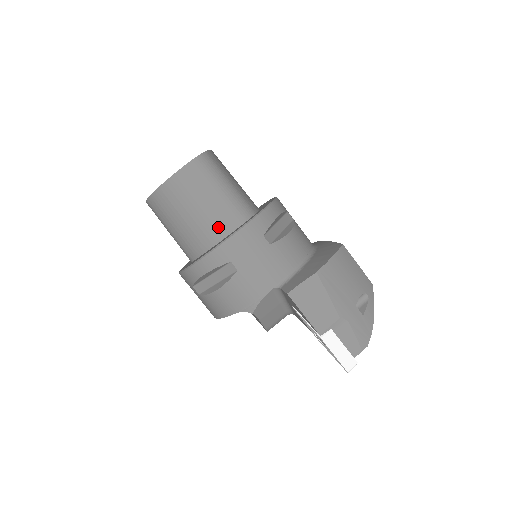
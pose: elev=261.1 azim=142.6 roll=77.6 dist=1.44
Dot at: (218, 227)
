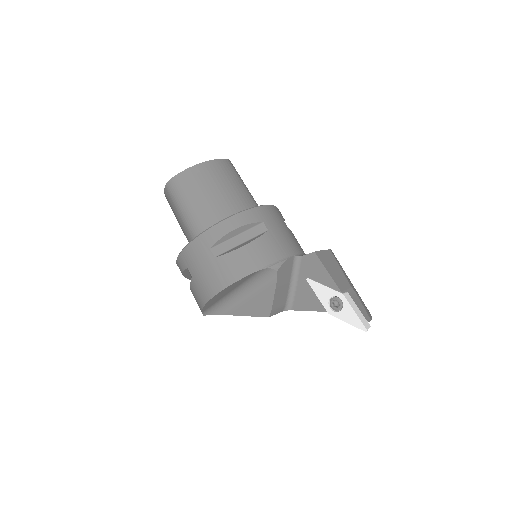
Dot at: (243, 207)
